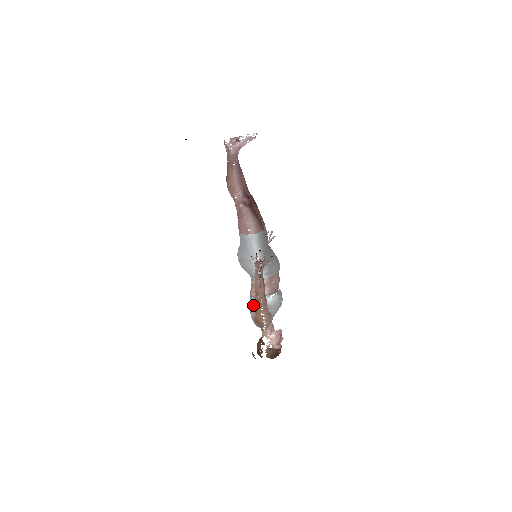
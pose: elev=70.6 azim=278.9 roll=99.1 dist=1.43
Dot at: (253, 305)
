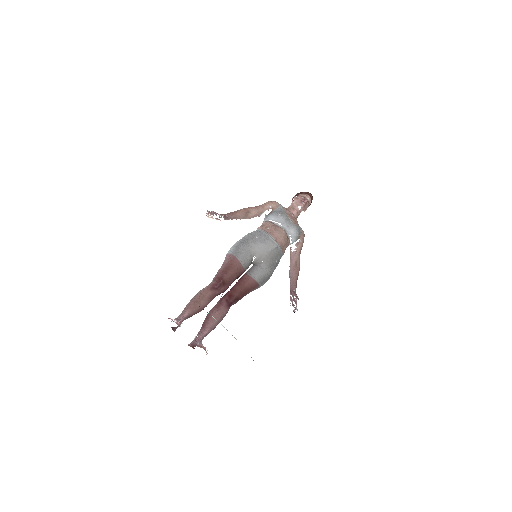
Dot at: occluded
